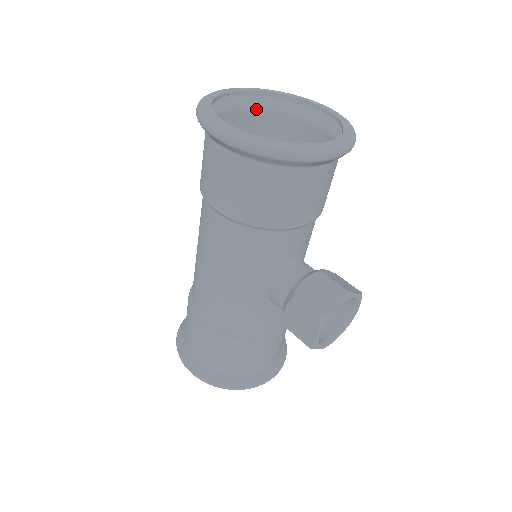
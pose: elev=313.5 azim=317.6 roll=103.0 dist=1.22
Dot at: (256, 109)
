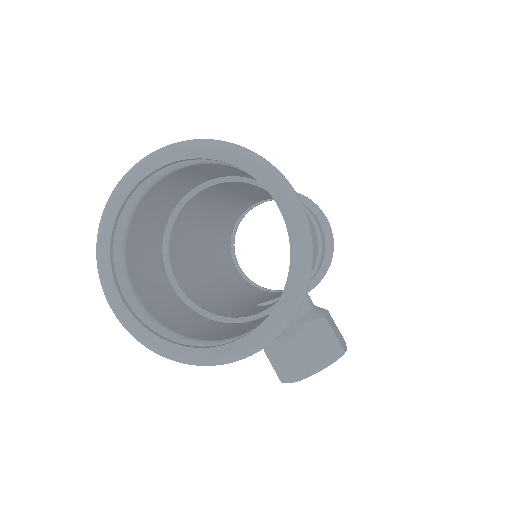
Dot at: (201, 163)
